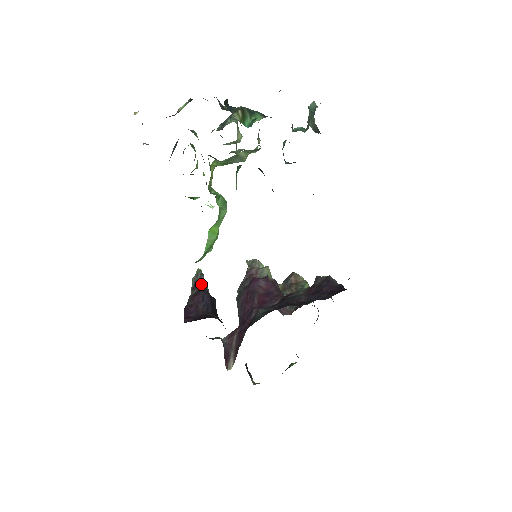
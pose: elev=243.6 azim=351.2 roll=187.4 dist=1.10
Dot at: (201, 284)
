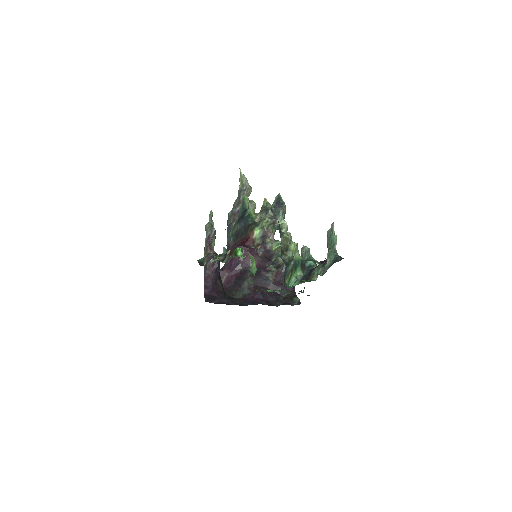
Dot at: occluded
